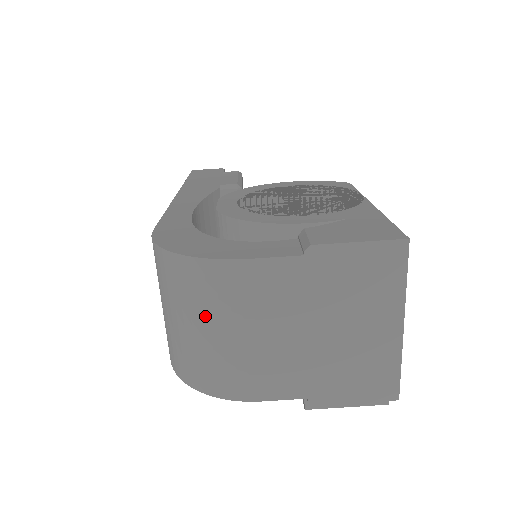
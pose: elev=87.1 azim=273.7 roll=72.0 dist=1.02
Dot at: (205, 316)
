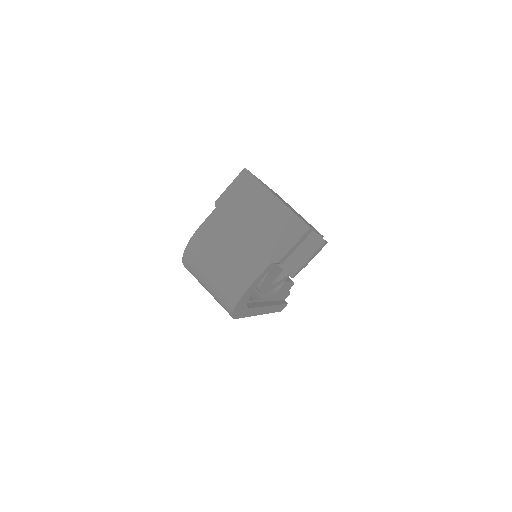
Dot at: (207, 265)
